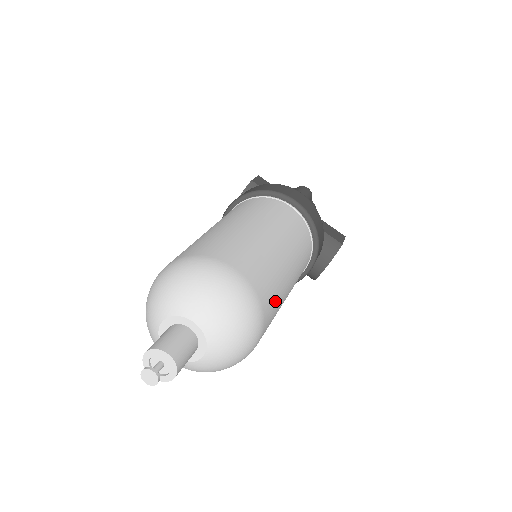
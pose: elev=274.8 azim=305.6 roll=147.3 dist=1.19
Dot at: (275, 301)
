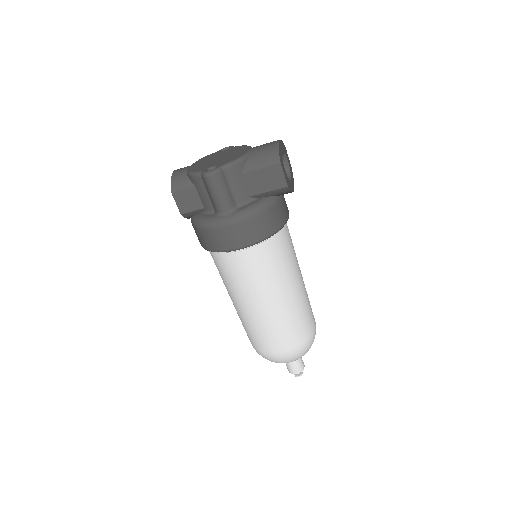
Dot at: (303, 320)
